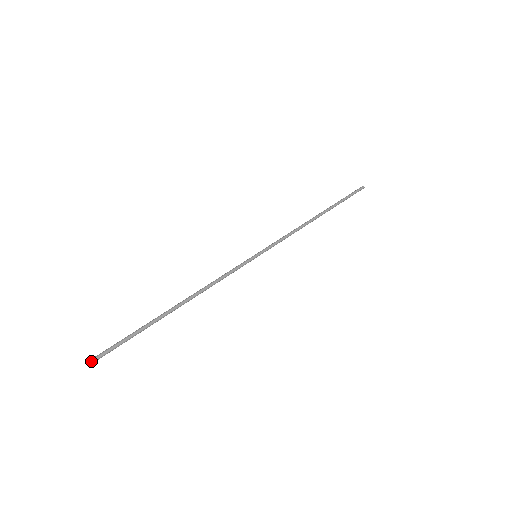
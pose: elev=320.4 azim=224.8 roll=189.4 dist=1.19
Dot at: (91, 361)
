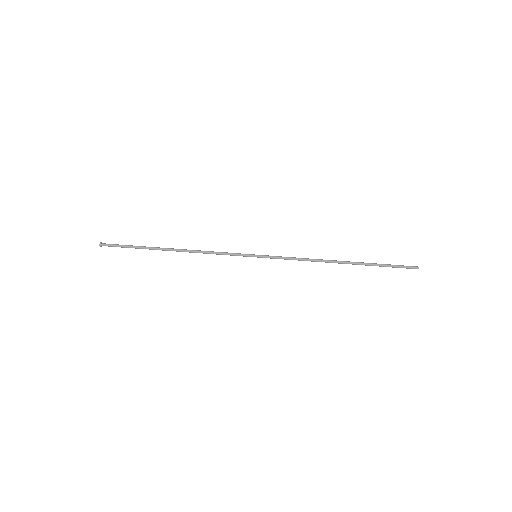
Dot at: (102, 244)
